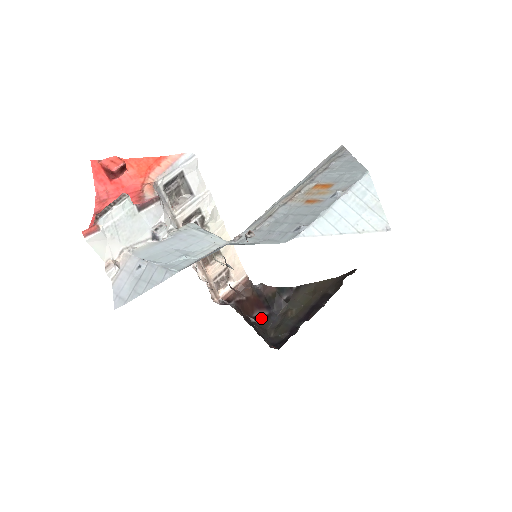
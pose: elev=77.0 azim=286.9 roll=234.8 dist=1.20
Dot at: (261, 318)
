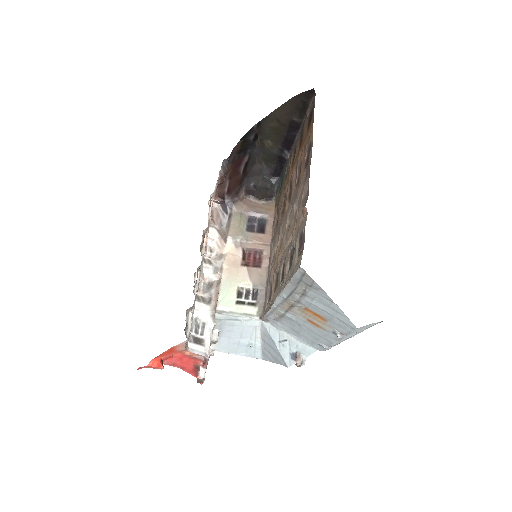
Dot at: (247, 165)
